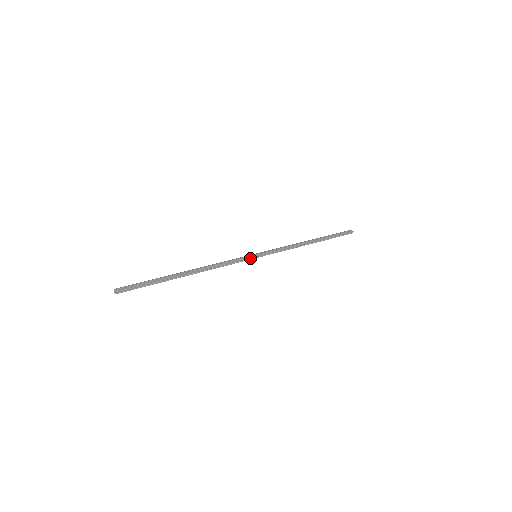
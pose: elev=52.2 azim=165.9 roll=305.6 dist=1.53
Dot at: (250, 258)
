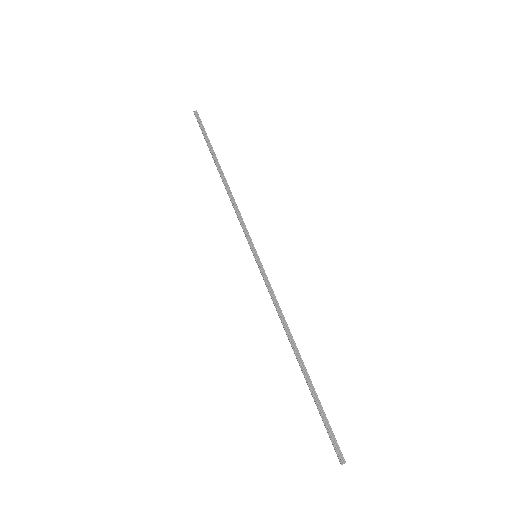
Dot at: (252, 246)
